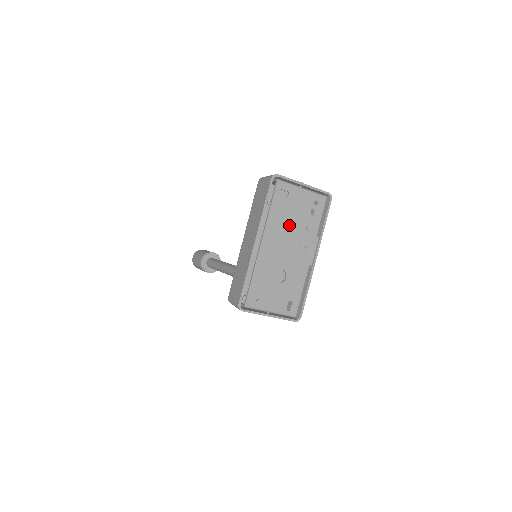
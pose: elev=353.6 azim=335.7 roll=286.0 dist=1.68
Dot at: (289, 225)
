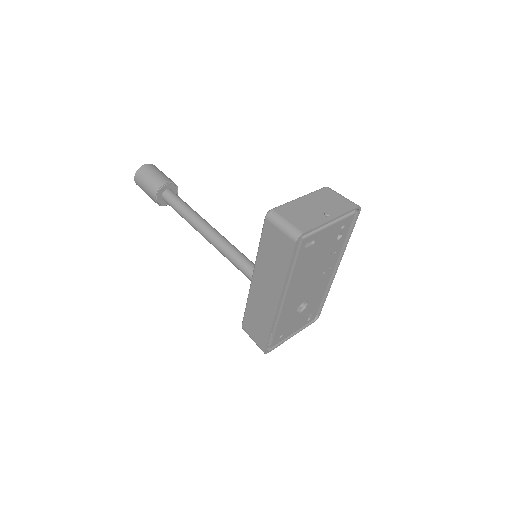
Dot at: (313, 266)
